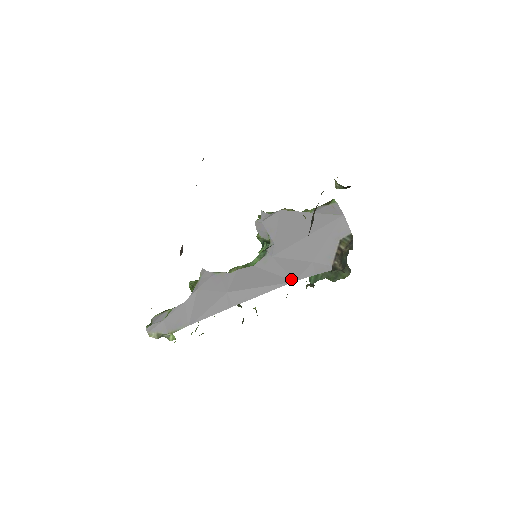
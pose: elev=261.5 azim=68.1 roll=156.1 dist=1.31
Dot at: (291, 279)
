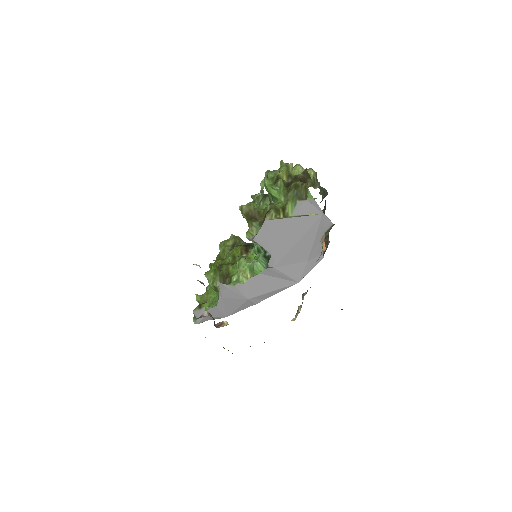
Dot at: (295, 281)
